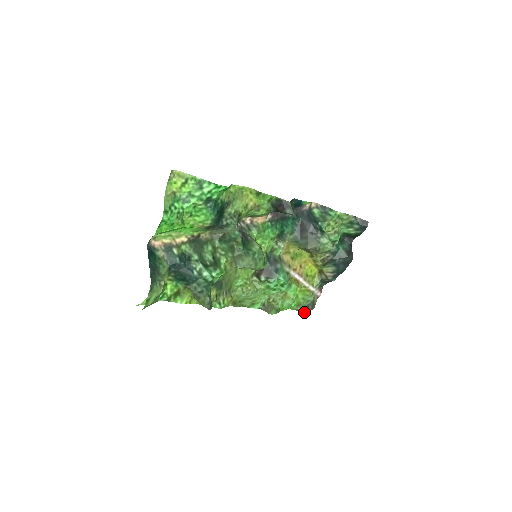
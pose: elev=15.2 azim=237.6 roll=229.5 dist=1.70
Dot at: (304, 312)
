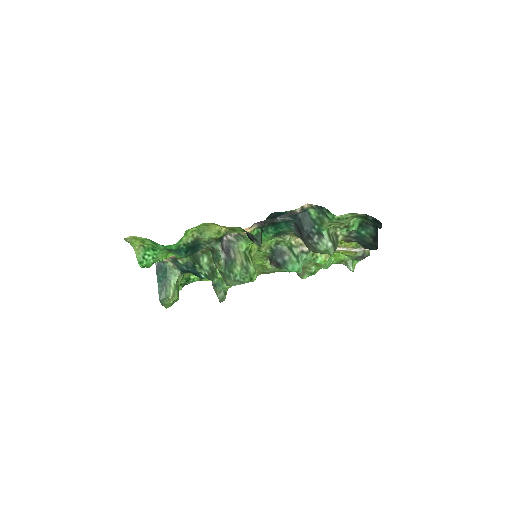
Dot at: (349, 268)
